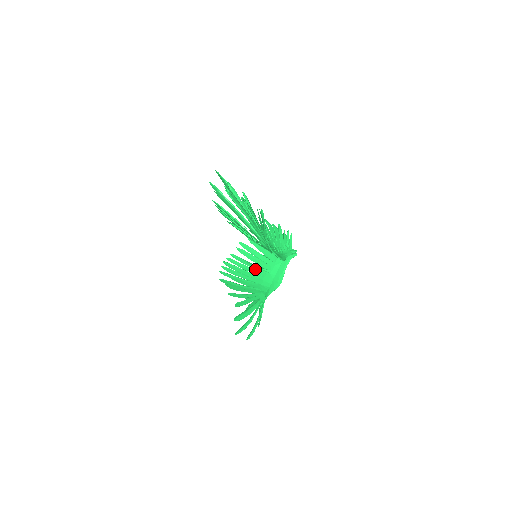
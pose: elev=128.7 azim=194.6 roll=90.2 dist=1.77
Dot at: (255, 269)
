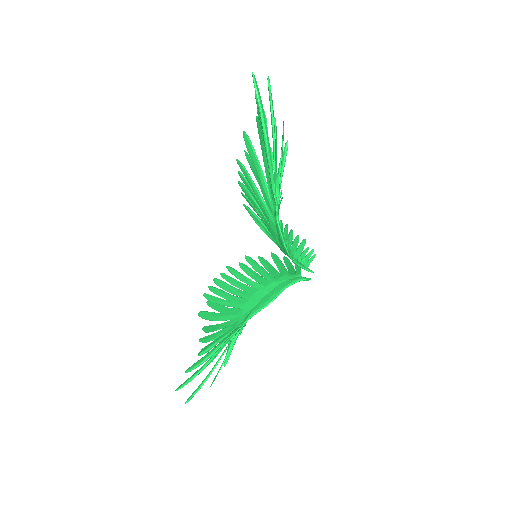
Dot at: (247, 284)
